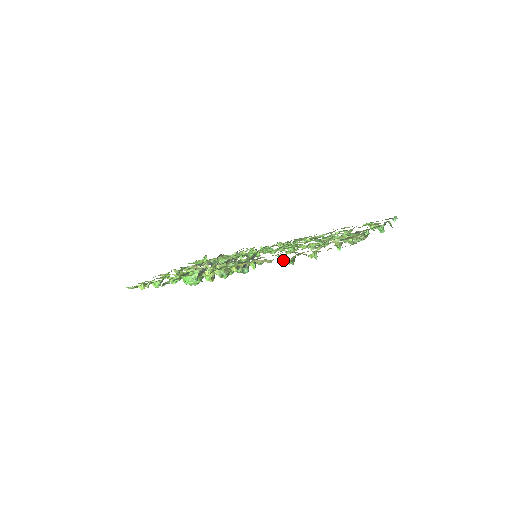
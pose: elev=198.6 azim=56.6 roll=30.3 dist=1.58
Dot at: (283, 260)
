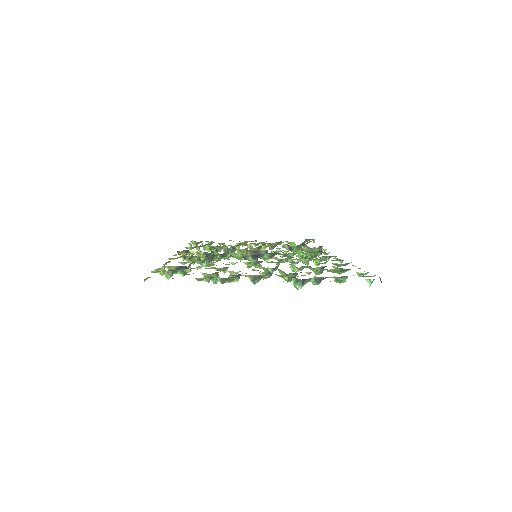
Dot at: occluded
